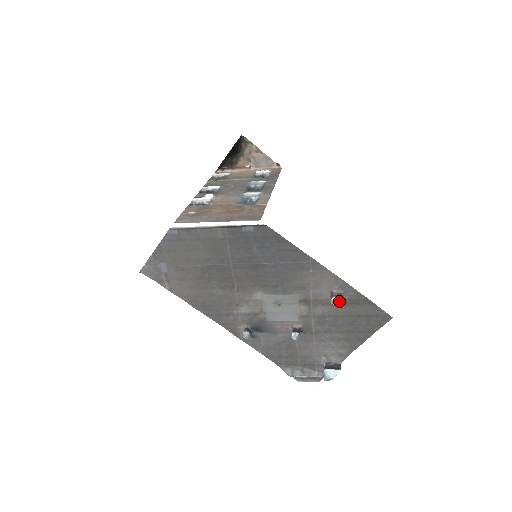
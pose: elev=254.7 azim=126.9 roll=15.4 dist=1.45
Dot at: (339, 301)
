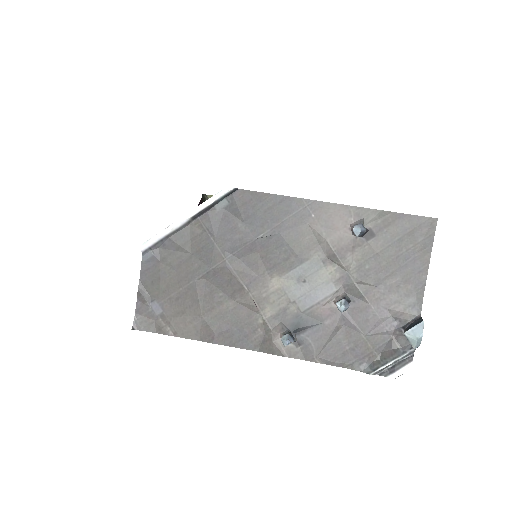
Dot at: (363, 227)
